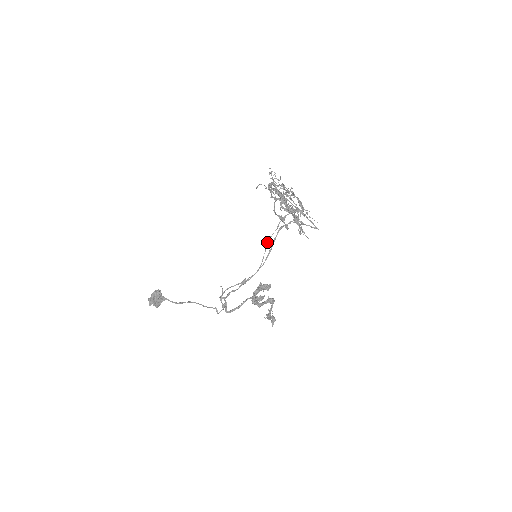
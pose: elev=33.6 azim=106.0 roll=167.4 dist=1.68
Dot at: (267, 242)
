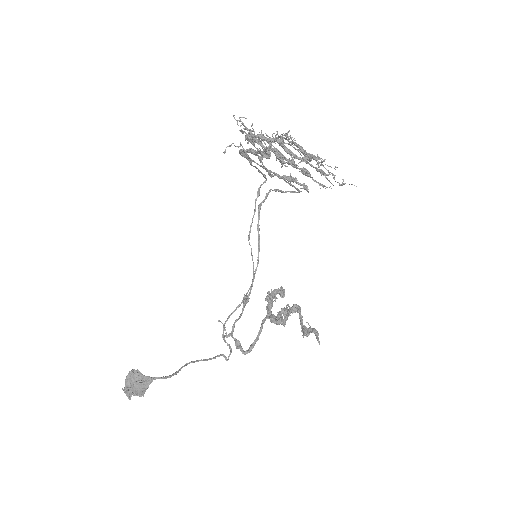
Dot at: (249, 234)
